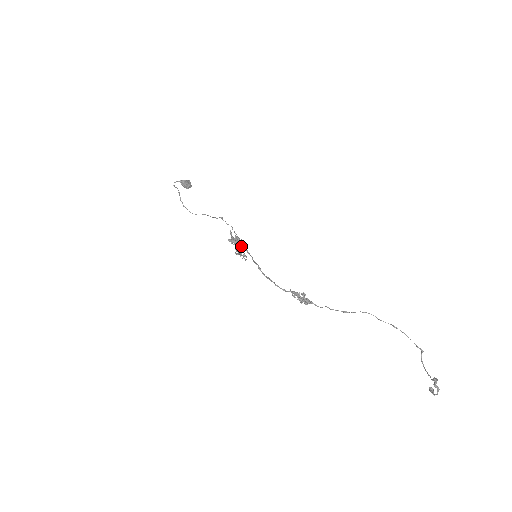
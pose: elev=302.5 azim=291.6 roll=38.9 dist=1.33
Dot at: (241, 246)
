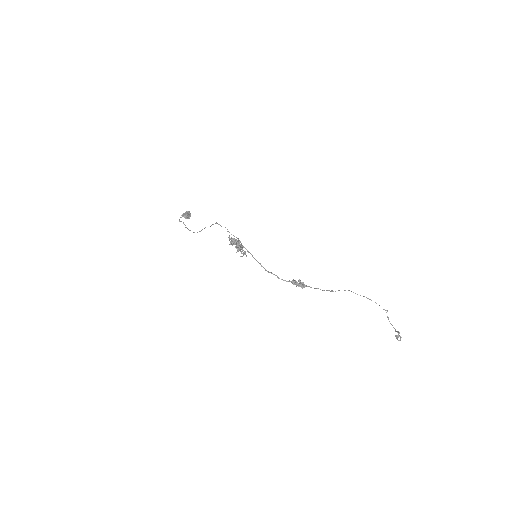
Dot at: (241, 248)
